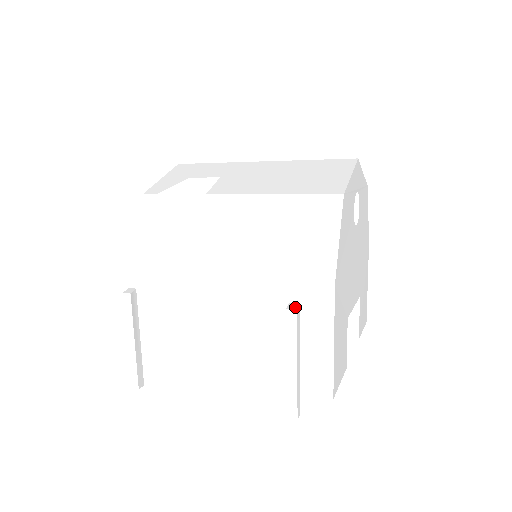
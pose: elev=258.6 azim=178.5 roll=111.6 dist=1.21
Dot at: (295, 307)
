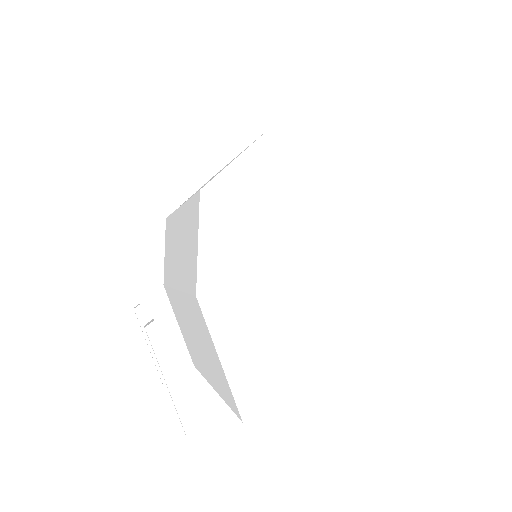
Dot at: (147, 324)
